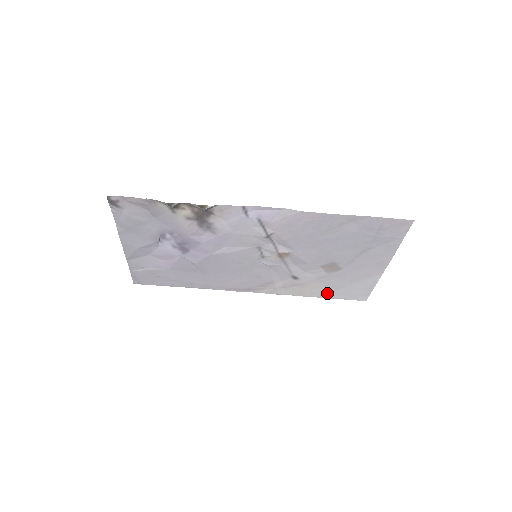
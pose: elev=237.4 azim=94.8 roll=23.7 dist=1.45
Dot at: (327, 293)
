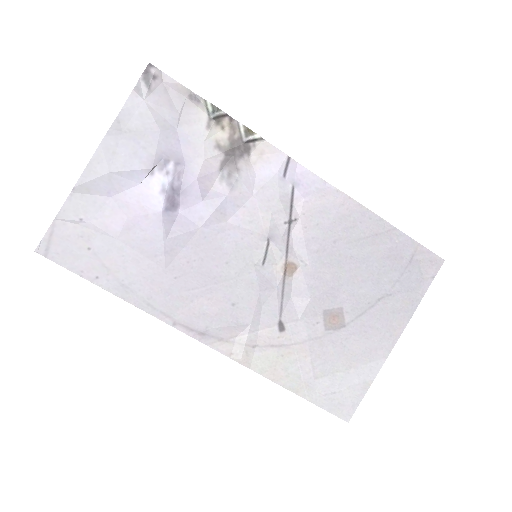
Dot at: (306, 383)
